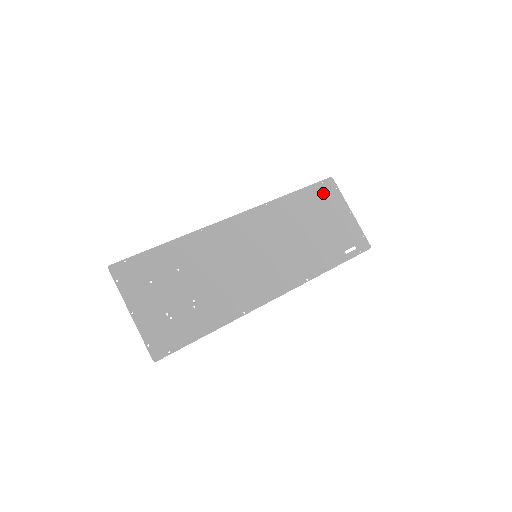
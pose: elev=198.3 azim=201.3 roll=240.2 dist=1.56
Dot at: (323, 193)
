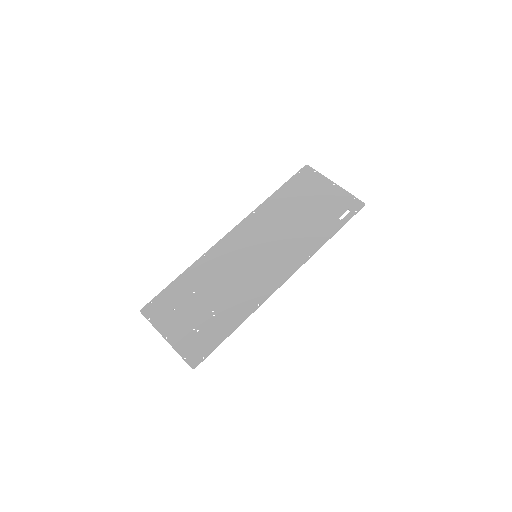
Dot at: (302, 181)
